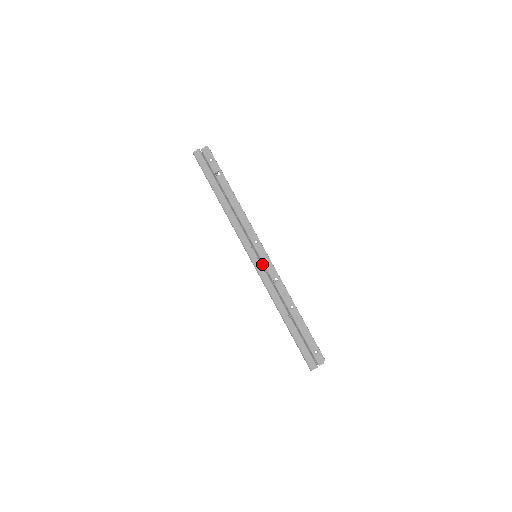
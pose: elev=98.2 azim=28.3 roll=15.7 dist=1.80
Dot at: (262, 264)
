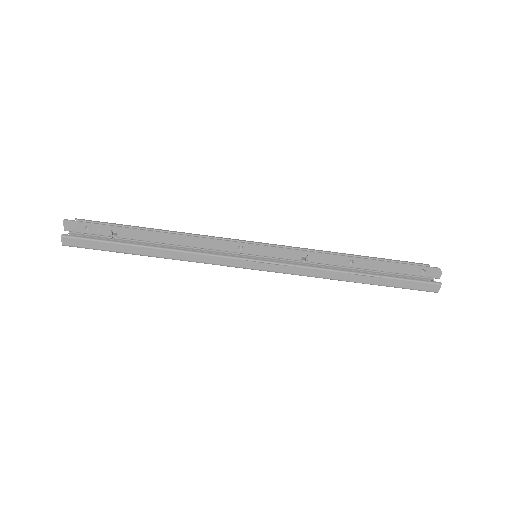
Dot at: (274, 261)
